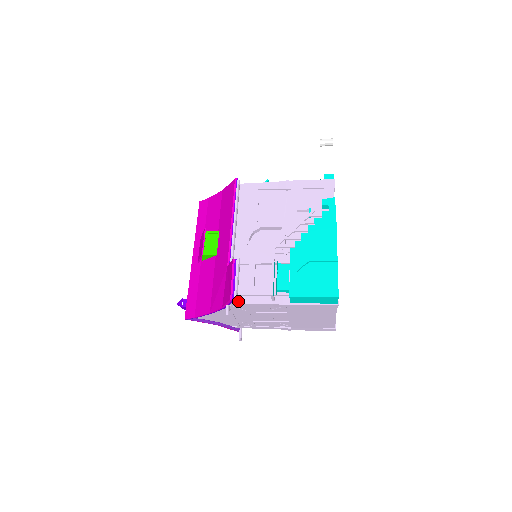
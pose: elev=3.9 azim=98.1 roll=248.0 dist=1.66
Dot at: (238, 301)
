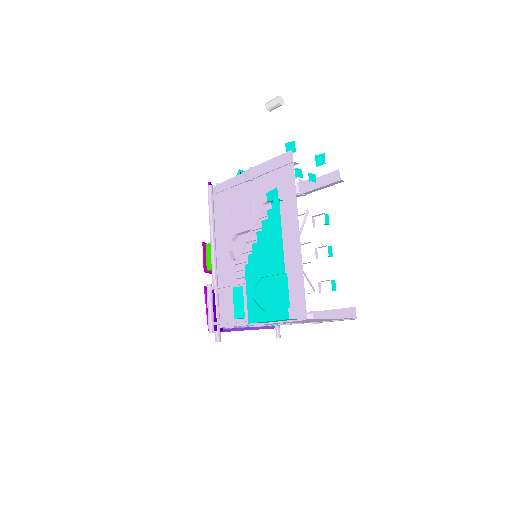
Dot at: (224, 325)
